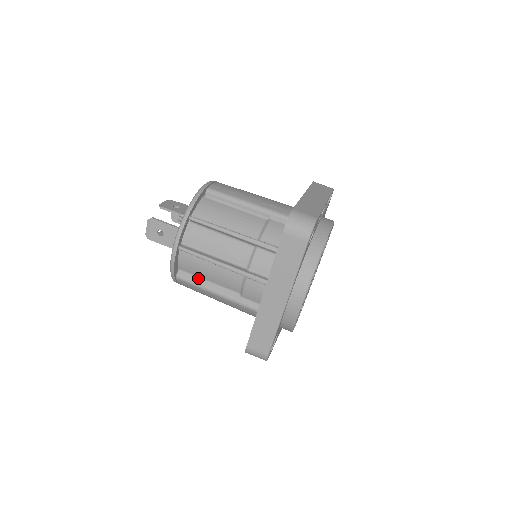
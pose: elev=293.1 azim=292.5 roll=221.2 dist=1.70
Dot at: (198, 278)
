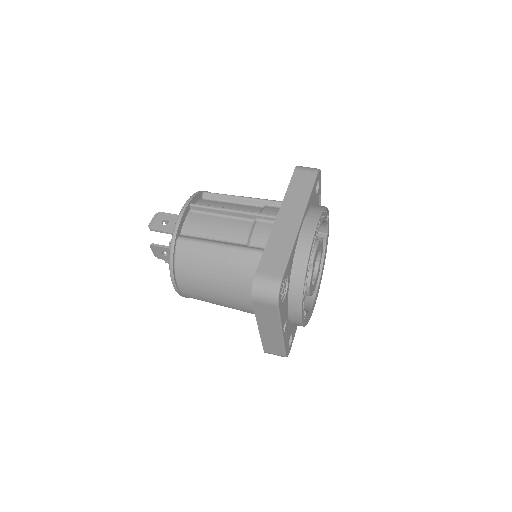
Dot at: (201, 238)
